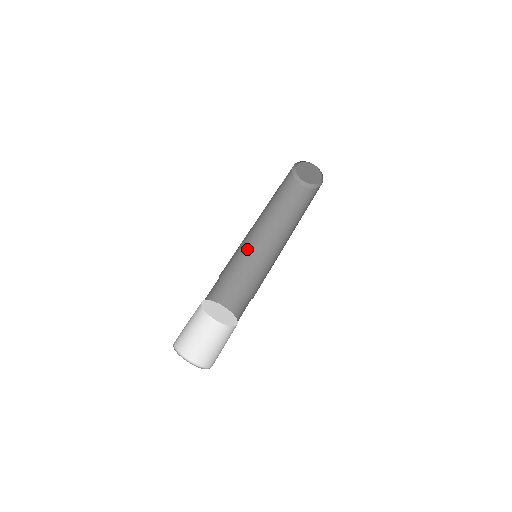
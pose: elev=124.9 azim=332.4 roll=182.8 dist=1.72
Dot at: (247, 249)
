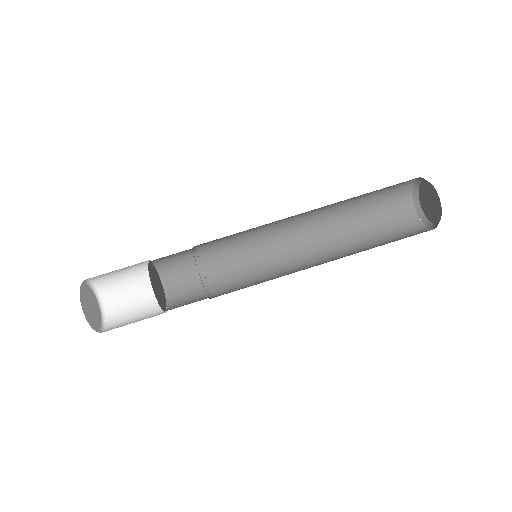
Dot at: occluded
